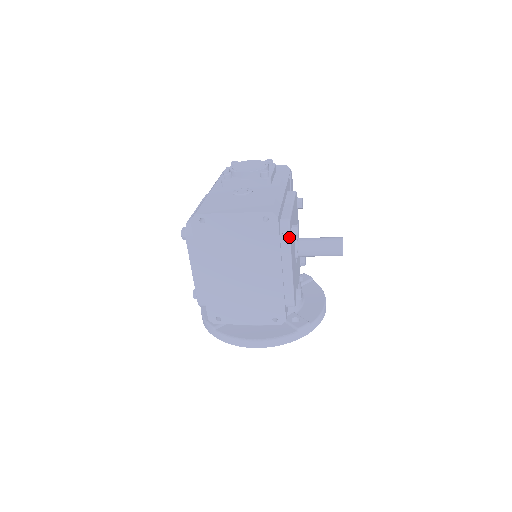
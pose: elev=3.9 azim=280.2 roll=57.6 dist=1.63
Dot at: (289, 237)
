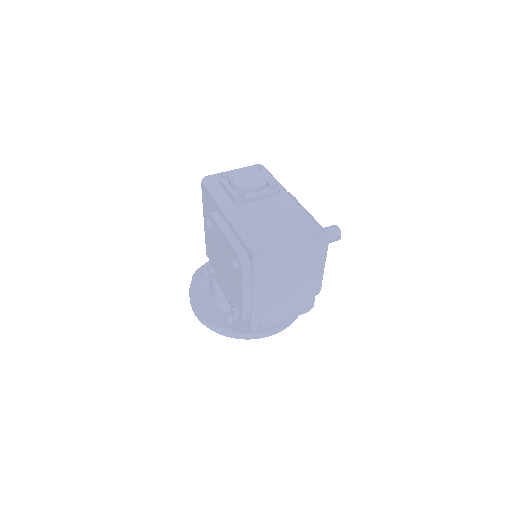
Dot at: (328, 244)
